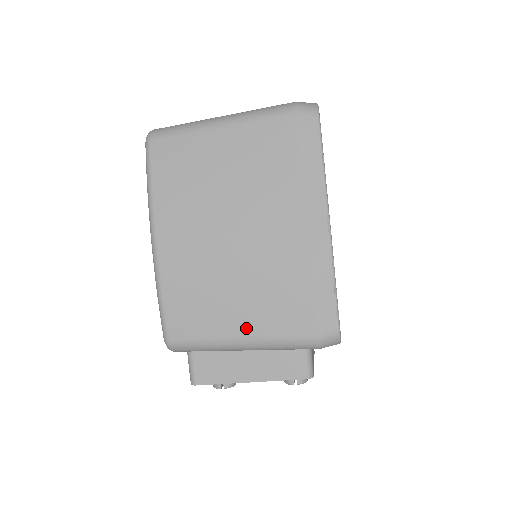
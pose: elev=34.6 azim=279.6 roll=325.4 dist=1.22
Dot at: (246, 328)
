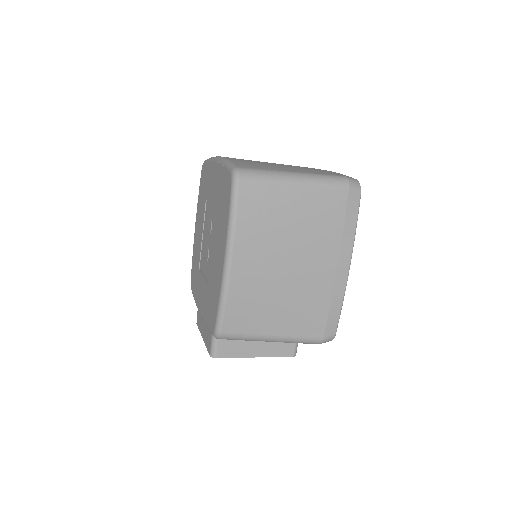
Dot at: (279, 330)
